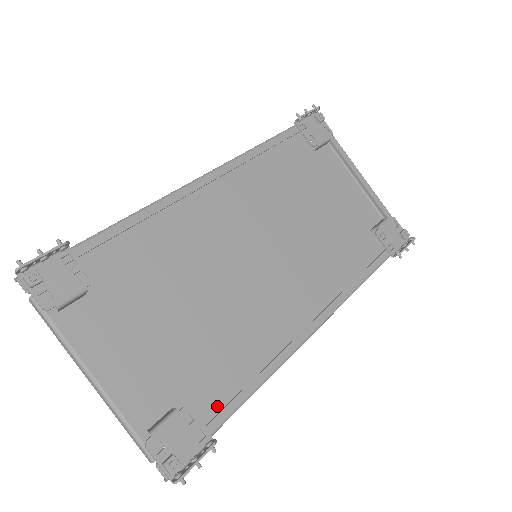
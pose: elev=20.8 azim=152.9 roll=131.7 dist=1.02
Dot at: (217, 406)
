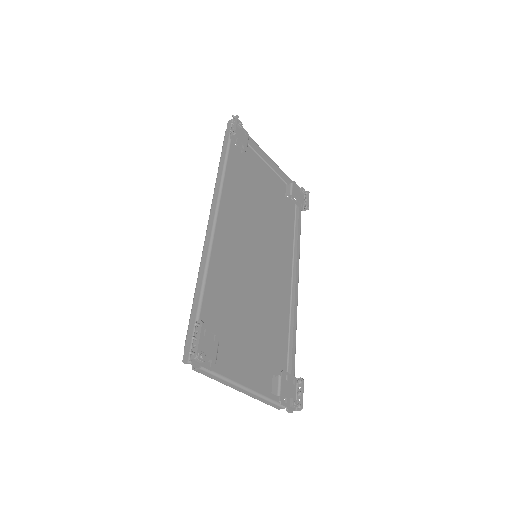
Dot at: (283, 359)
